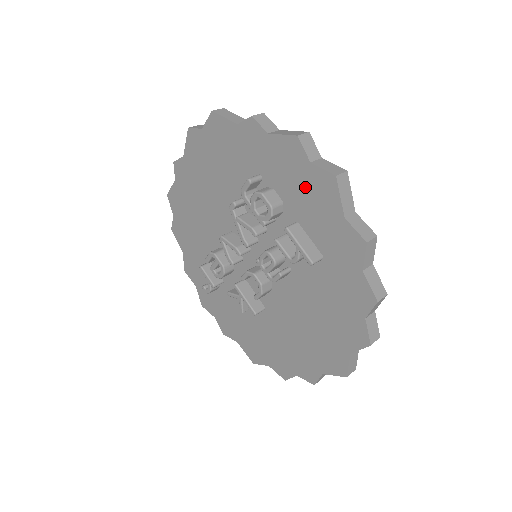
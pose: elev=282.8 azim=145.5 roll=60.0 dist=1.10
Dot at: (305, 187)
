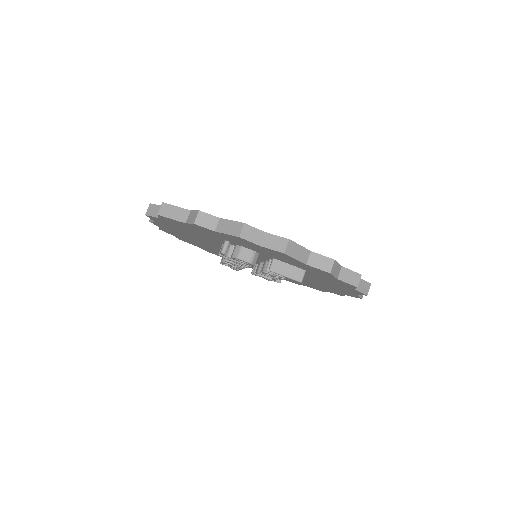
Dot at: (266, 251)
